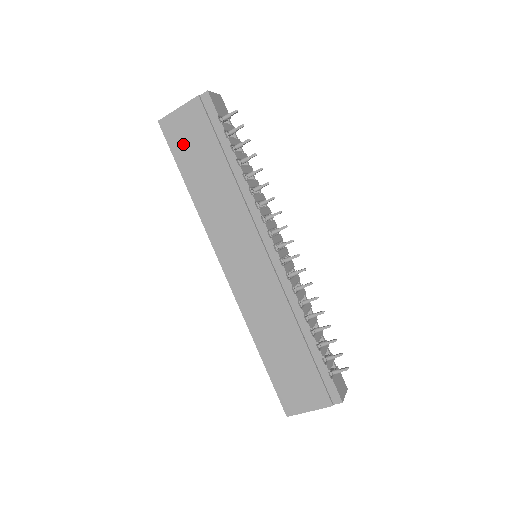
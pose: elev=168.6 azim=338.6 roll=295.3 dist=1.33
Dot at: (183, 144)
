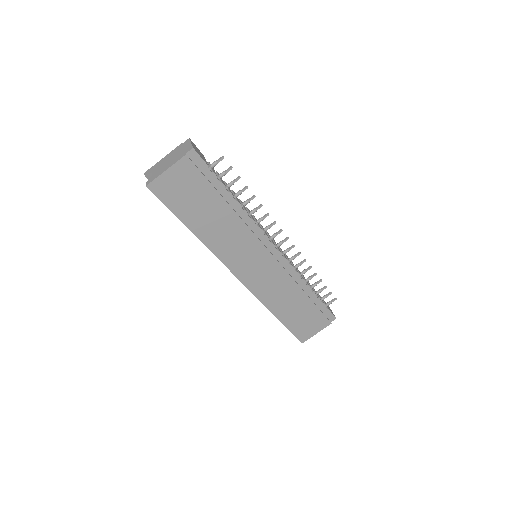
Dot at: (179, 199)
